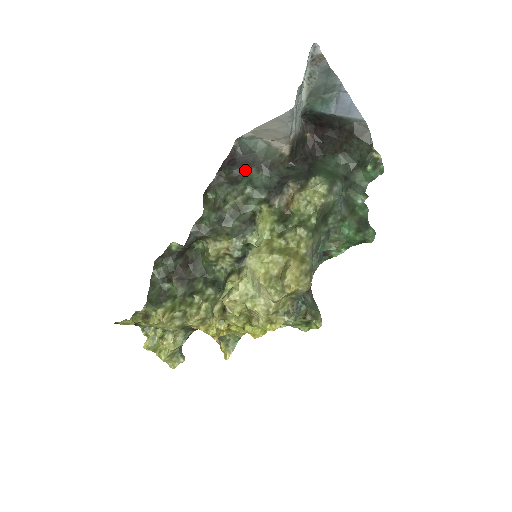
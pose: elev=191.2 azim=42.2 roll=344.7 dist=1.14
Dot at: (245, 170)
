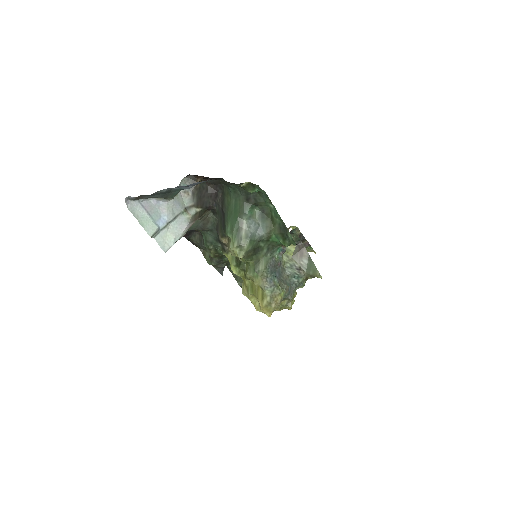
Dot at: (198, 231)
